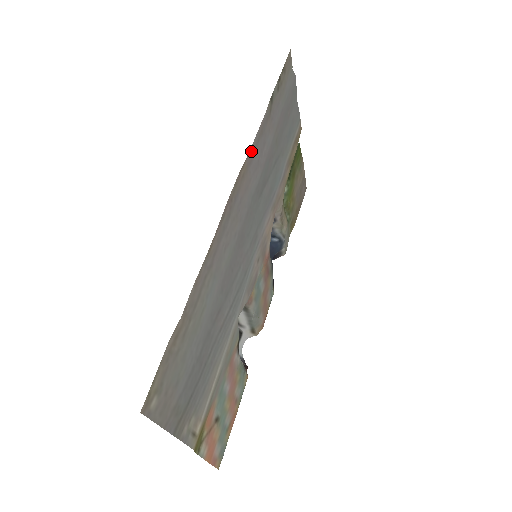
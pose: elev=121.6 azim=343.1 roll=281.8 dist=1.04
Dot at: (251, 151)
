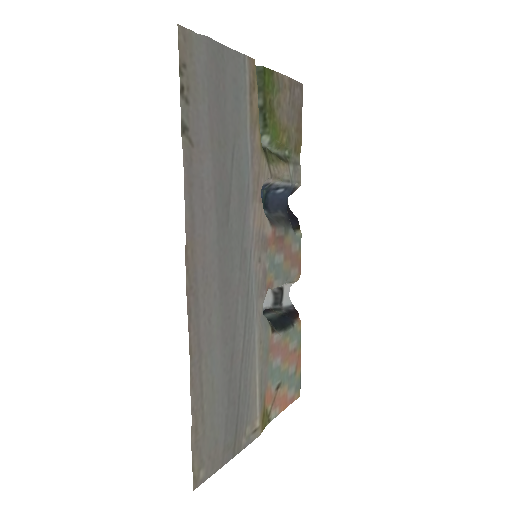
Dot at: (187, 222)
